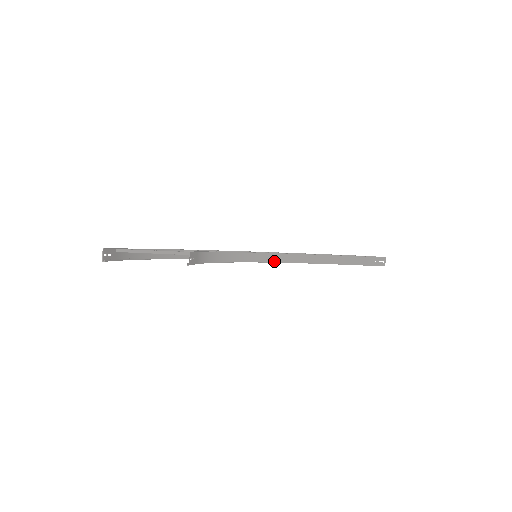
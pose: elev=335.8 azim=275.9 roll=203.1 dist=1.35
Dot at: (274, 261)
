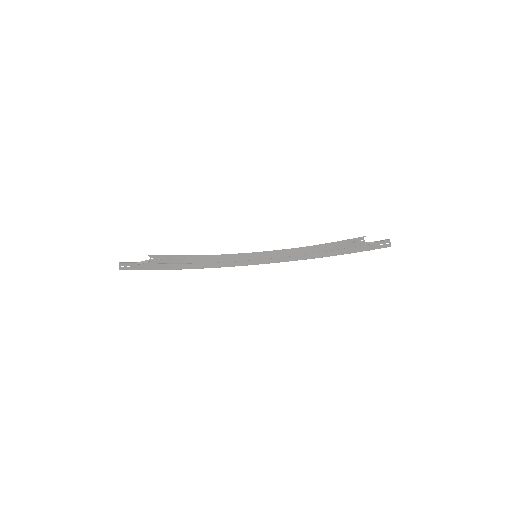
Dot at: (268, 257)
